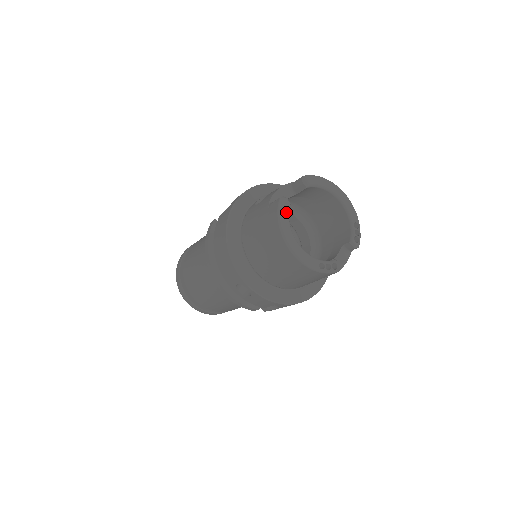
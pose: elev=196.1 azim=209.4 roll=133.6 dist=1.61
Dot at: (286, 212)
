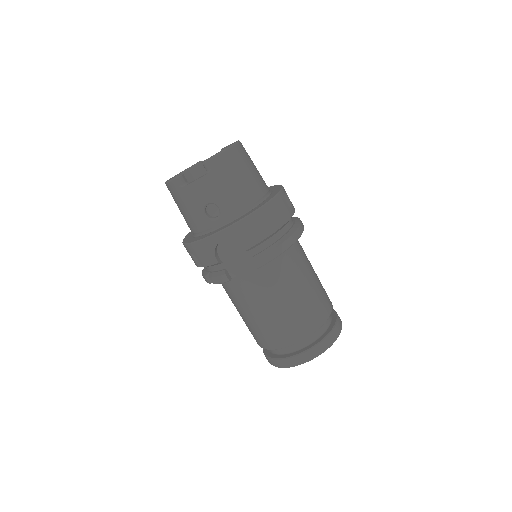
Dot at: (192, 166)
